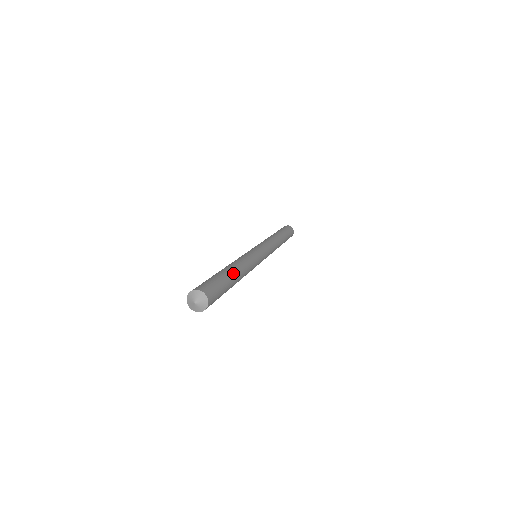
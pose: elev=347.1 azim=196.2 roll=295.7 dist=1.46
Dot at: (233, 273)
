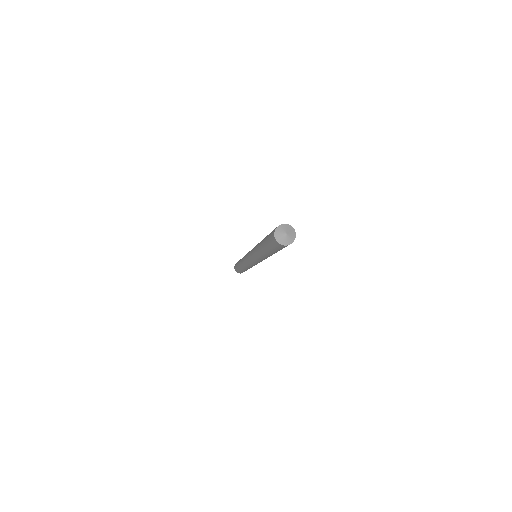
Dot at: occluded
